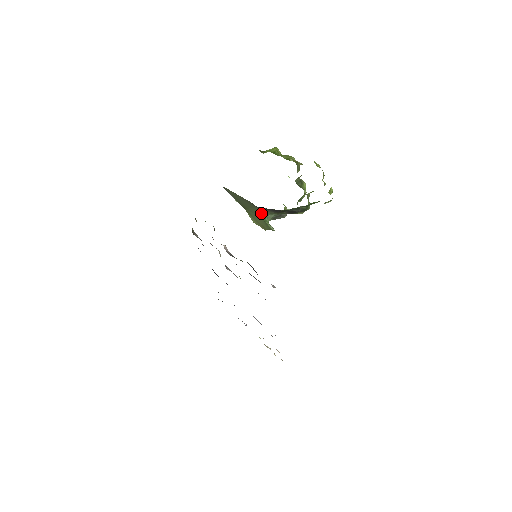
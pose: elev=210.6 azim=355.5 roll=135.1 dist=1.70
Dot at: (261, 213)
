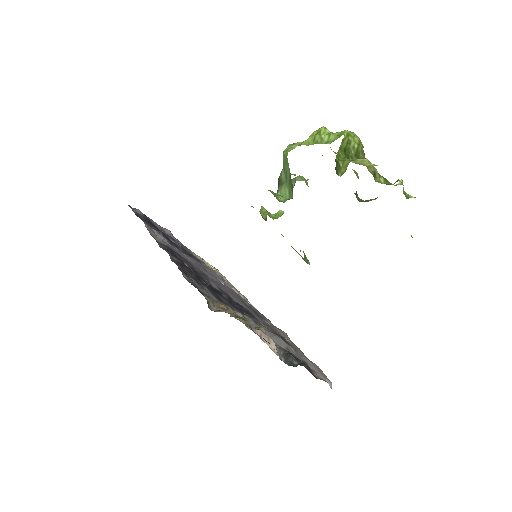
Dot at: occluded
